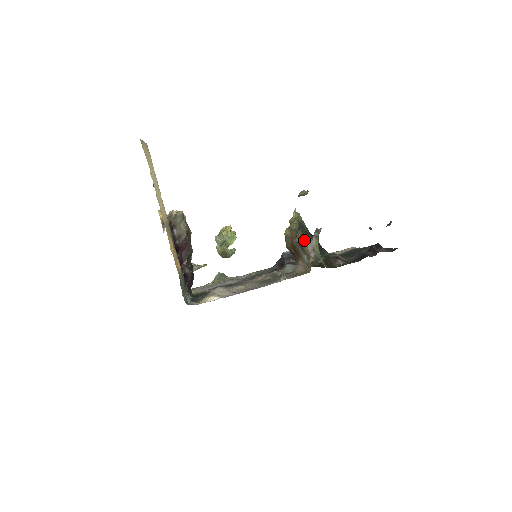
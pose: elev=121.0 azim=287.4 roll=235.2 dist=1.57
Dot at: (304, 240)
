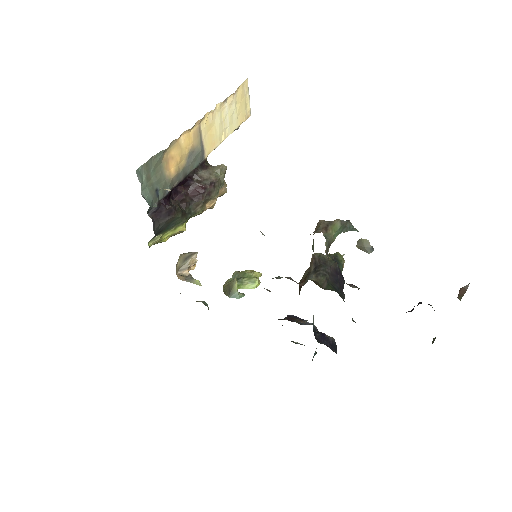
Dot at: (326, 259)
